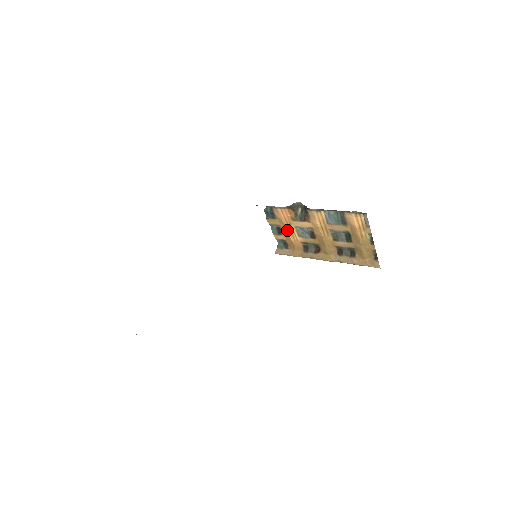
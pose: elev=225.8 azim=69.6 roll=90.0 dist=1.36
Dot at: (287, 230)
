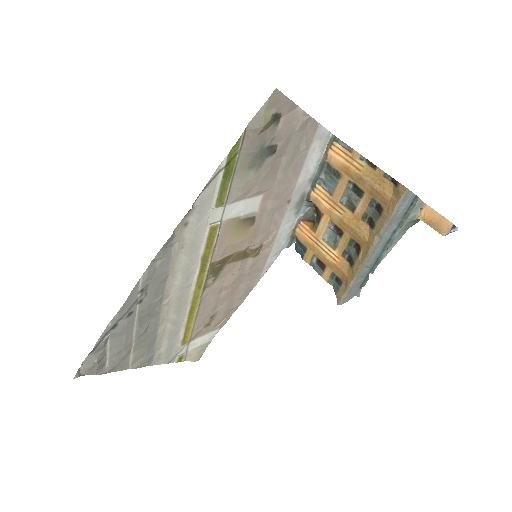
Dot at: (320, 251)
